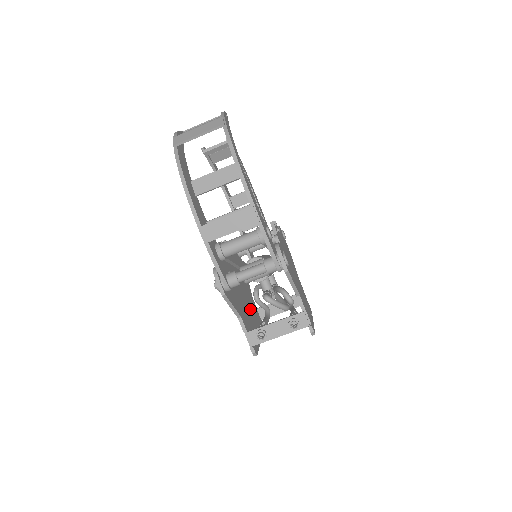
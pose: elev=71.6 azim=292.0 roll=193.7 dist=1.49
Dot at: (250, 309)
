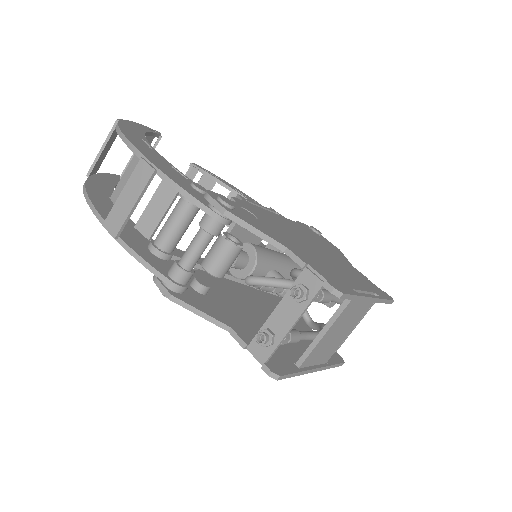
Dot at: occluded
